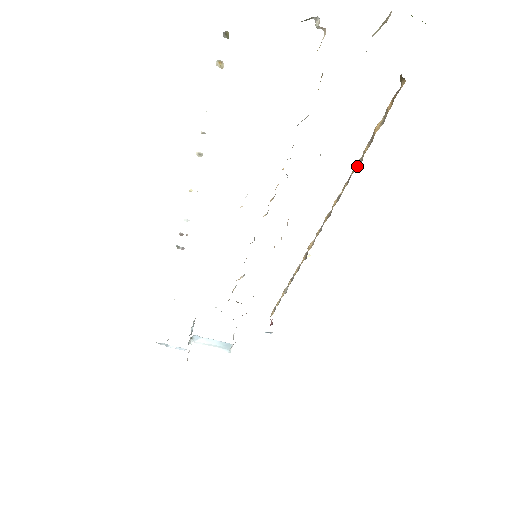
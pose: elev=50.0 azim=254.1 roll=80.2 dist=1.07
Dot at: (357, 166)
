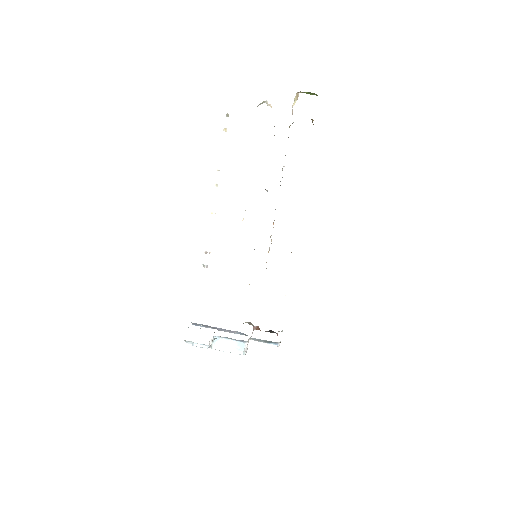
Dot at: occluded
